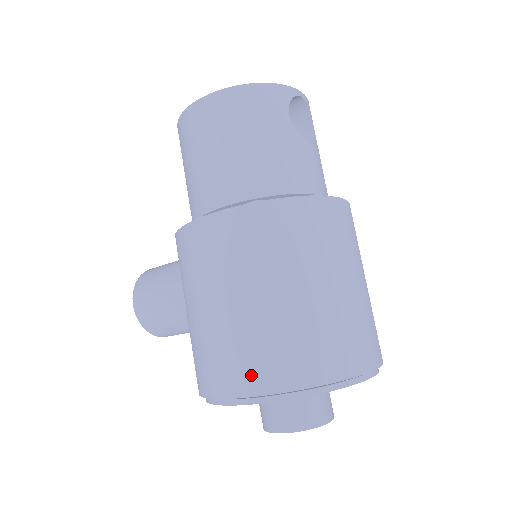
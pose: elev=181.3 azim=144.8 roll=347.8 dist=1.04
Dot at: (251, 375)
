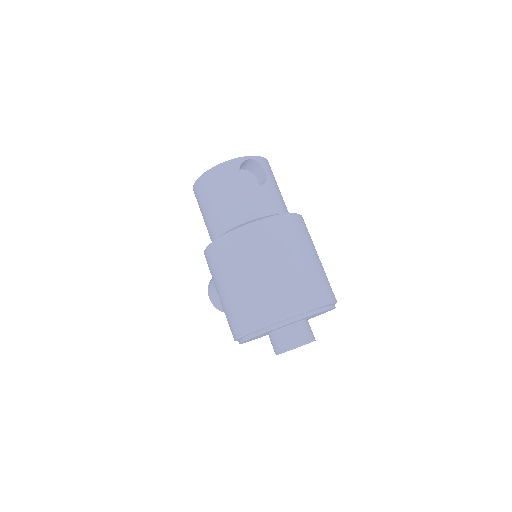
Dot at: (242, 325)
